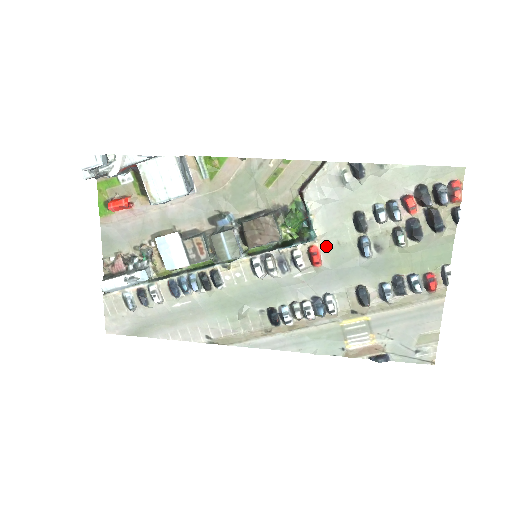
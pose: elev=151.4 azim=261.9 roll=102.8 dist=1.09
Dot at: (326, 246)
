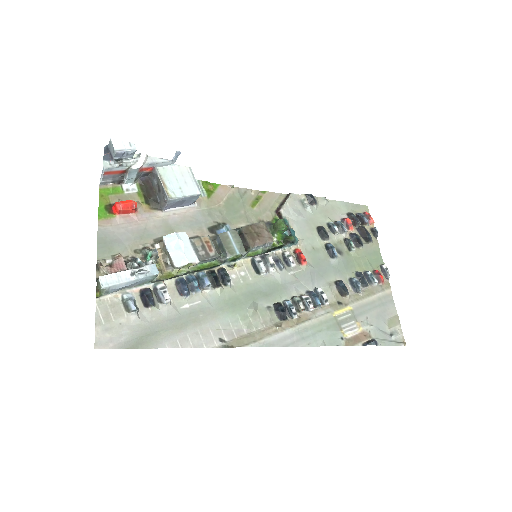
Dot at: (305, 250)
